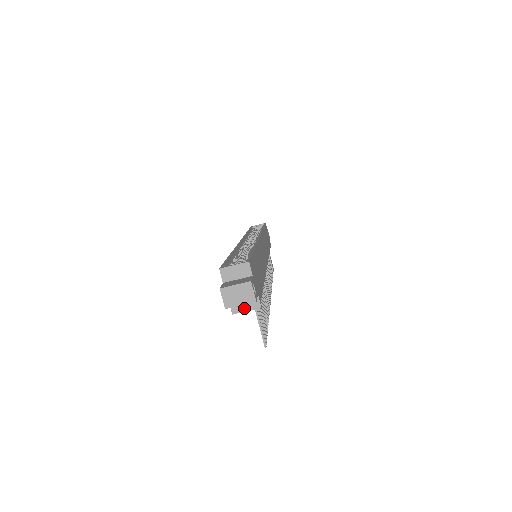
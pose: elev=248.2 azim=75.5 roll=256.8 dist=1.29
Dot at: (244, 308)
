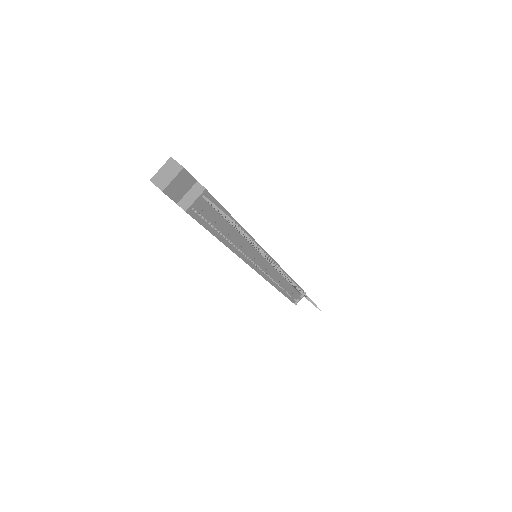
Dot at: (192, 199)
